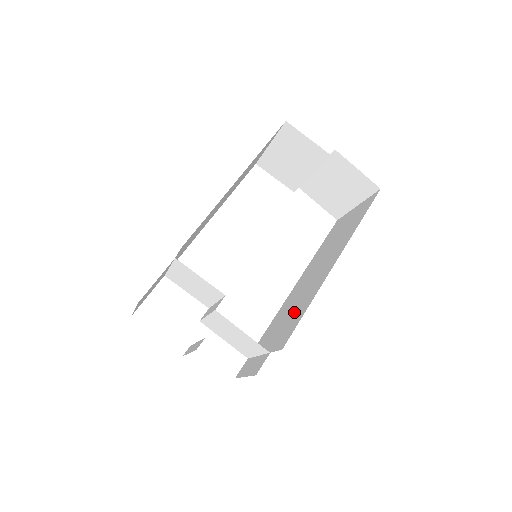
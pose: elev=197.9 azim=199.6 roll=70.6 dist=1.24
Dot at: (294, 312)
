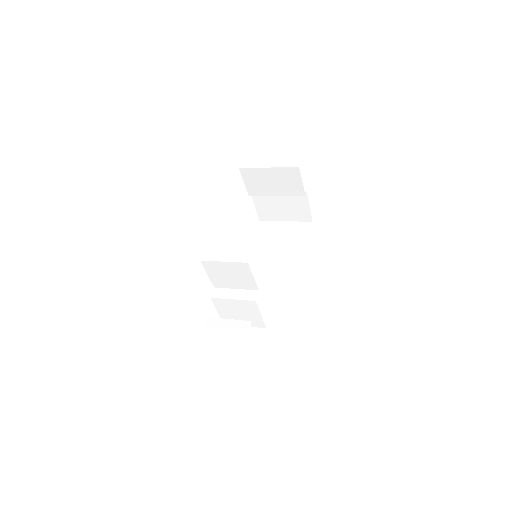
Dot at: (272, 300)
